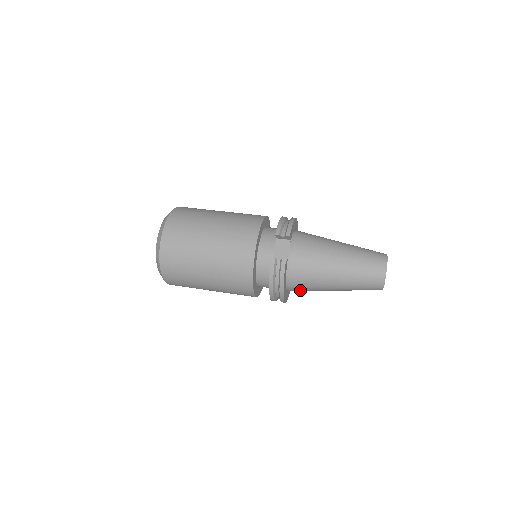
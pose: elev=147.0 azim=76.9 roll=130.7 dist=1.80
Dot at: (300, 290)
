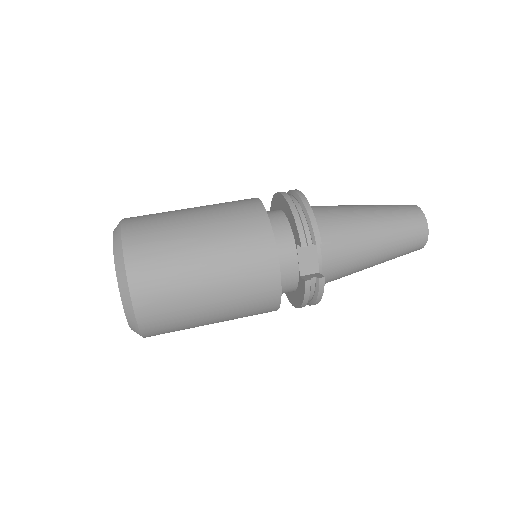
Dot at: occluded
